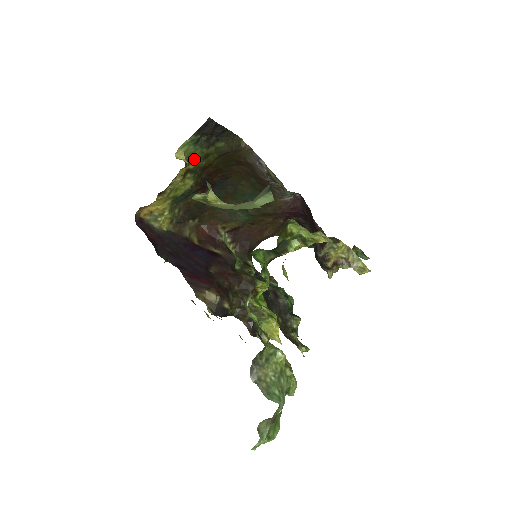
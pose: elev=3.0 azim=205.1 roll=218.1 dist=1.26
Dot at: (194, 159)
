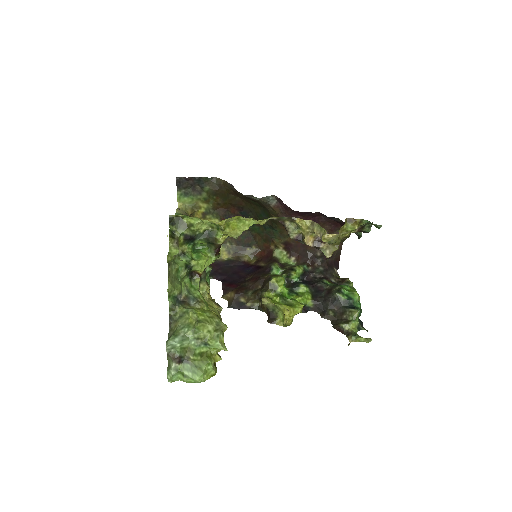
Dot at: (199, 205)
